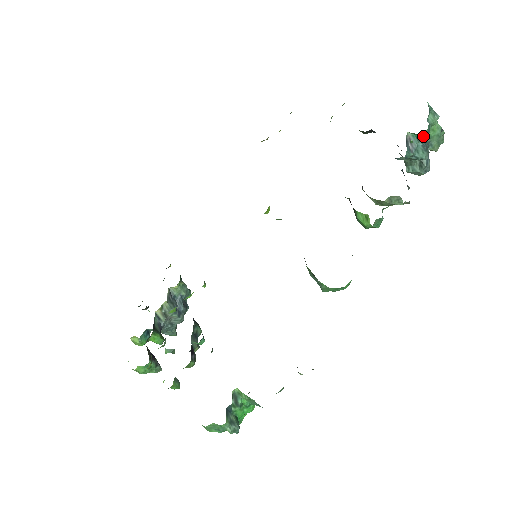
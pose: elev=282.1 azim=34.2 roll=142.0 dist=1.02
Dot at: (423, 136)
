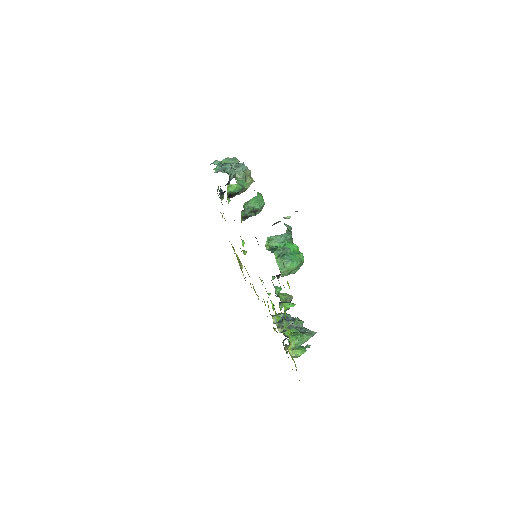
Dot at: (219, 165)
